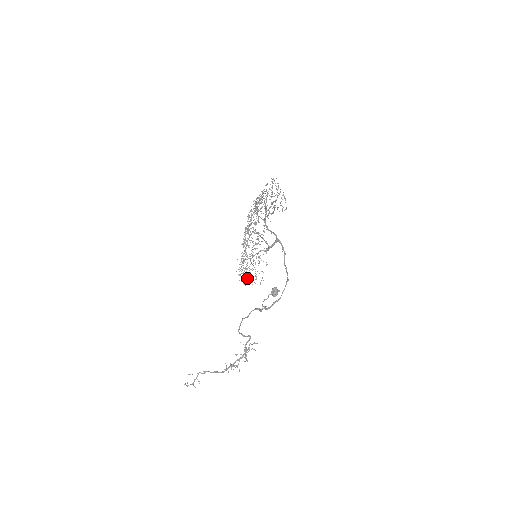
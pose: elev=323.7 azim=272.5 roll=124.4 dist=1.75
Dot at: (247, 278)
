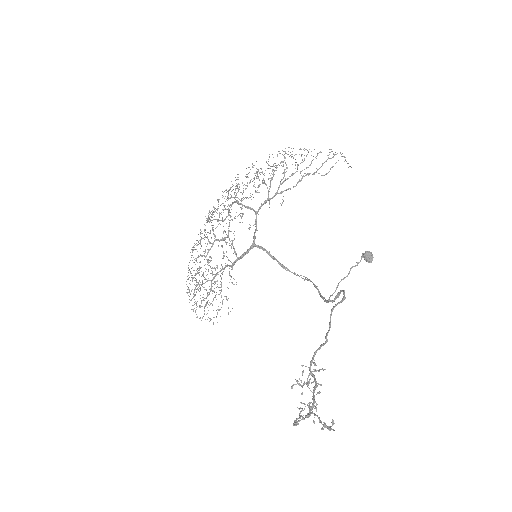
Dot at: occluded
